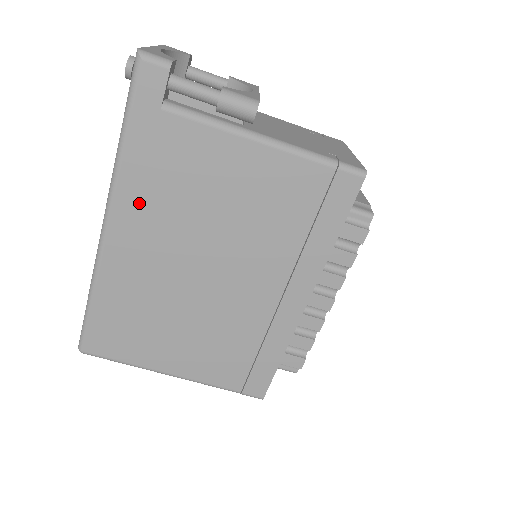
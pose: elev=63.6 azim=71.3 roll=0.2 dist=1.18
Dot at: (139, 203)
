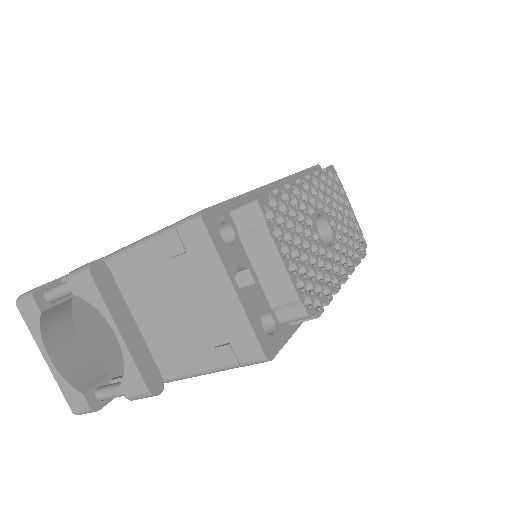
Dot at: occluded
